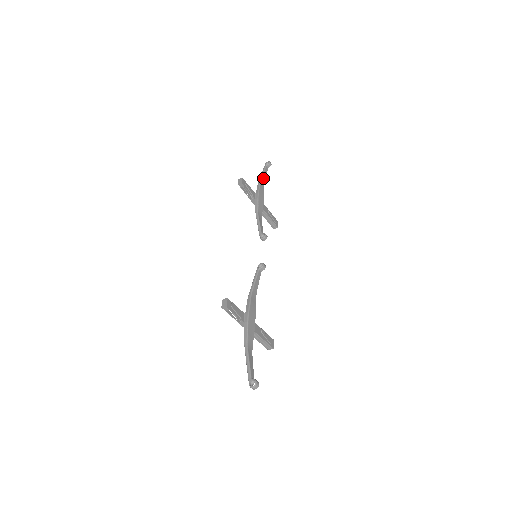
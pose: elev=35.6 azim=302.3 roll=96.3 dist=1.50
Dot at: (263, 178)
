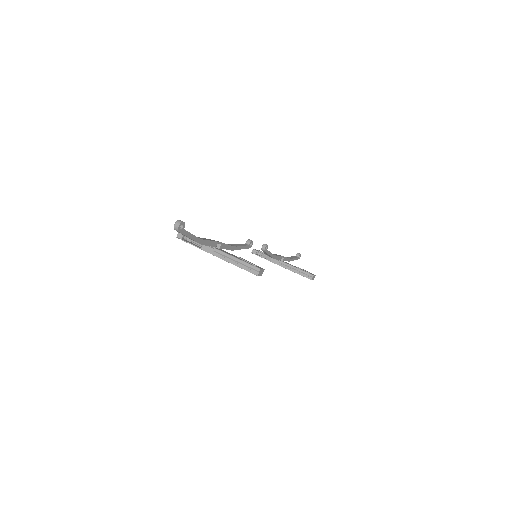
Dot at: occluded
